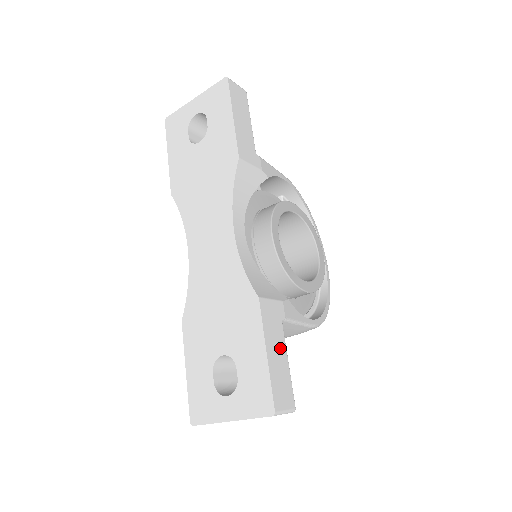
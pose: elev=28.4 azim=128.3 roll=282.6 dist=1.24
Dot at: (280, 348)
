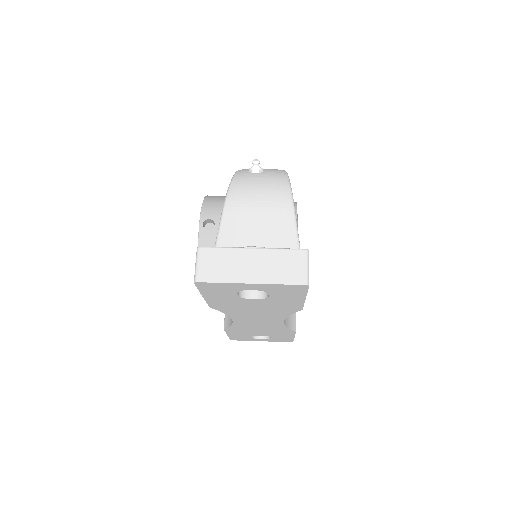
Dot at: occluded
